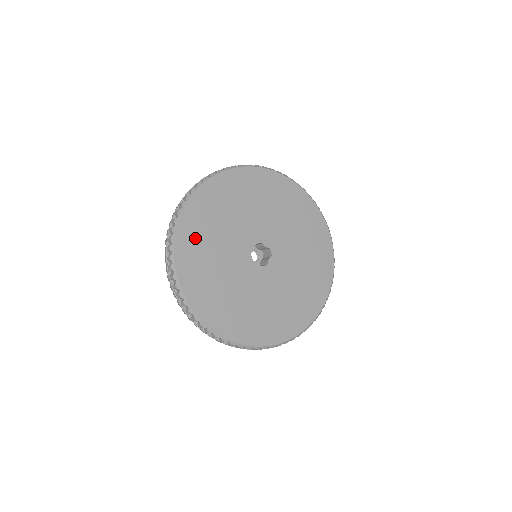
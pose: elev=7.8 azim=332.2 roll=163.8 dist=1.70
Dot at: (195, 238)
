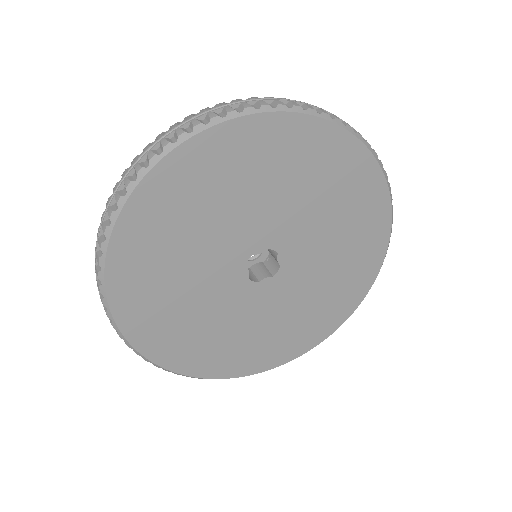
Dot at: (169, 337)
